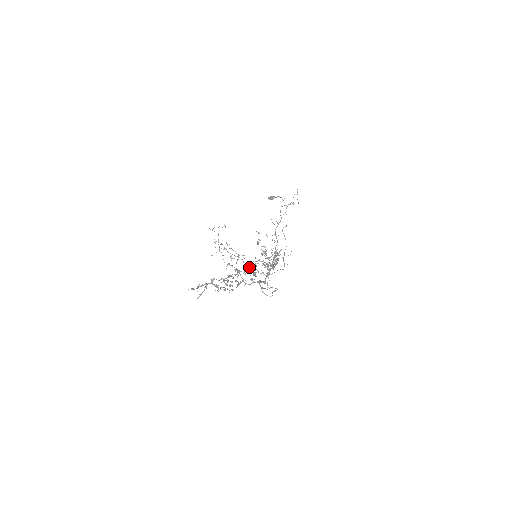
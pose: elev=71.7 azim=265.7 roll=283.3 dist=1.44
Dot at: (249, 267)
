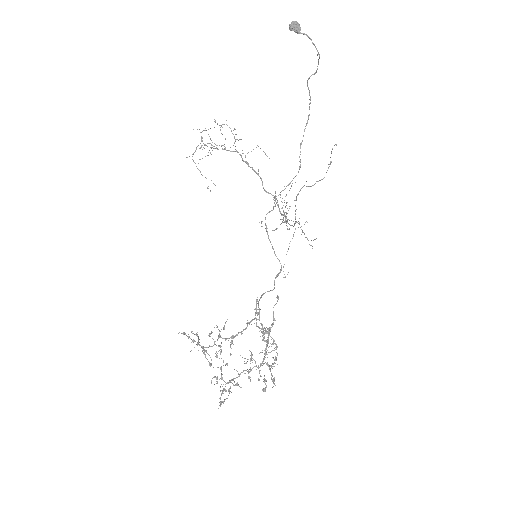
Dot at: occluded
